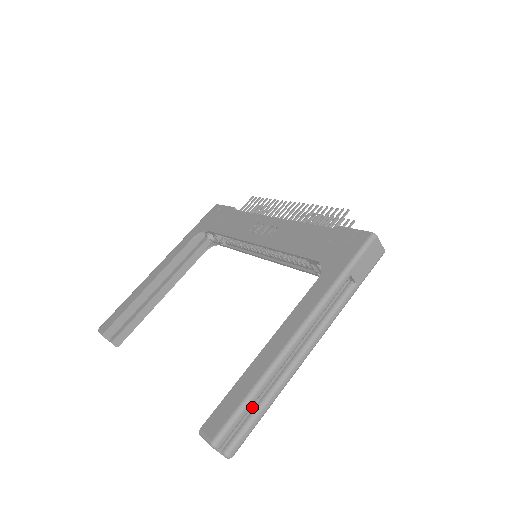
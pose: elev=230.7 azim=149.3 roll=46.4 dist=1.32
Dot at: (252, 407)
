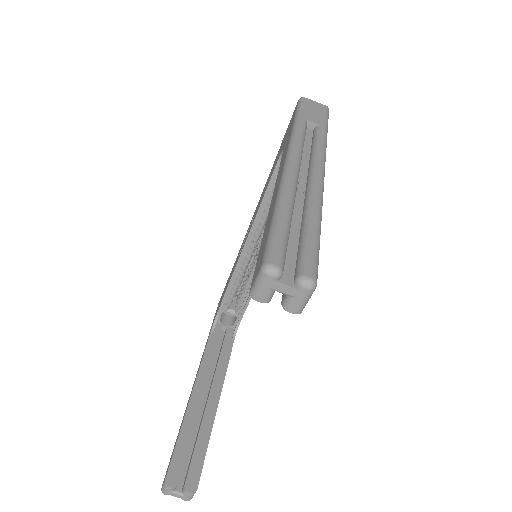
Dot at: (296, 233)
